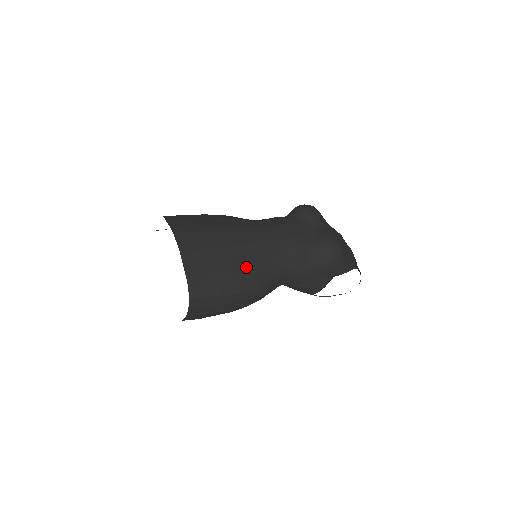
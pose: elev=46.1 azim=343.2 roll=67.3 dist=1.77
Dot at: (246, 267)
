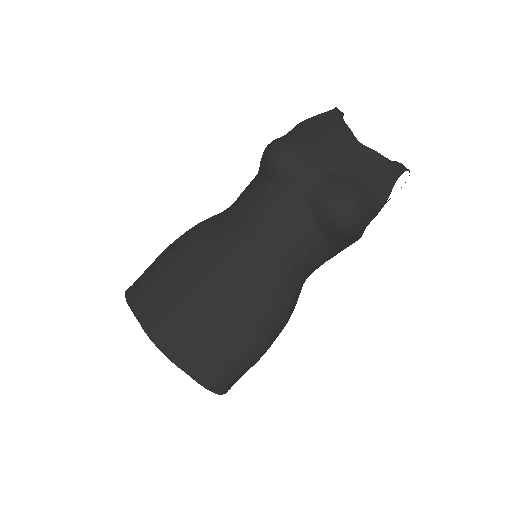
Dot at: (251, 321)
